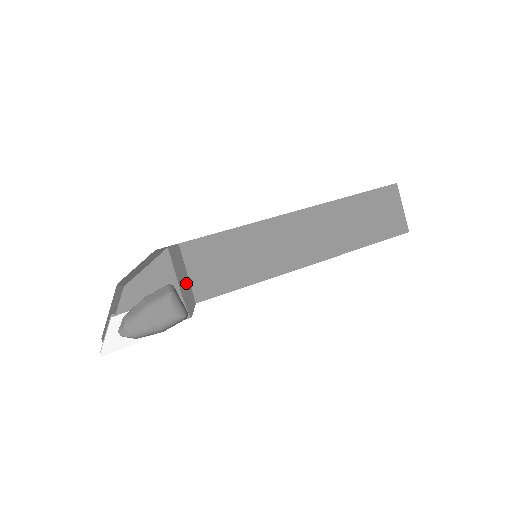
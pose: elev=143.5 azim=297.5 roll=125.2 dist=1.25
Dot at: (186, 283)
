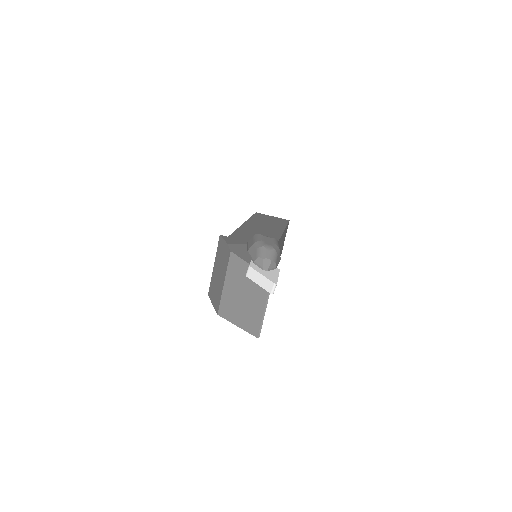
Dot at: occluded
